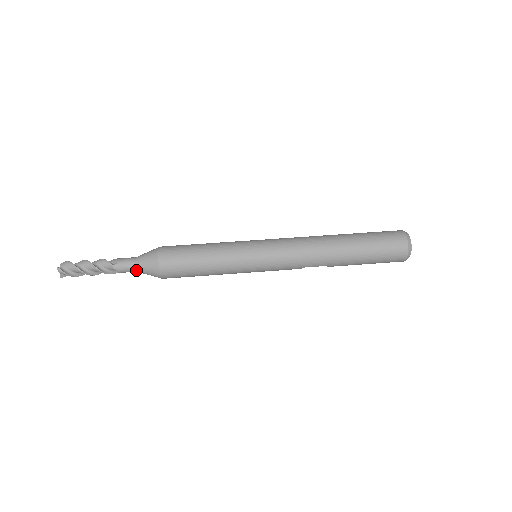
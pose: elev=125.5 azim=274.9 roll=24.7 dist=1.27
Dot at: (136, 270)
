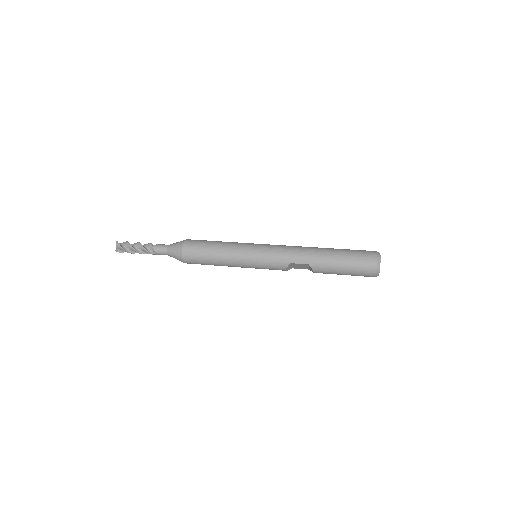
Dot at: (167, 251)
